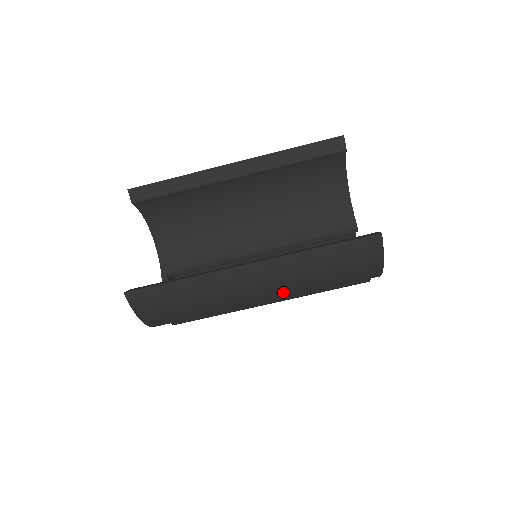
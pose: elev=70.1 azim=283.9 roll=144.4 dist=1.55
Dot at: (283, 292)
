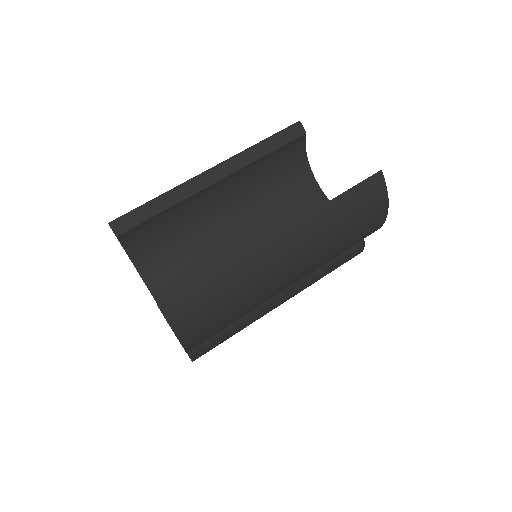
Dot at: (310, 261)
